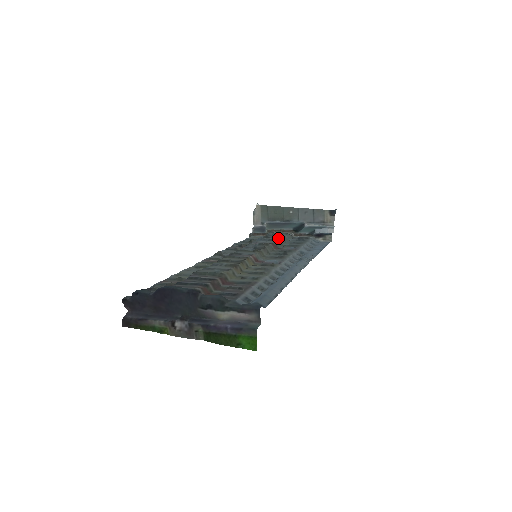
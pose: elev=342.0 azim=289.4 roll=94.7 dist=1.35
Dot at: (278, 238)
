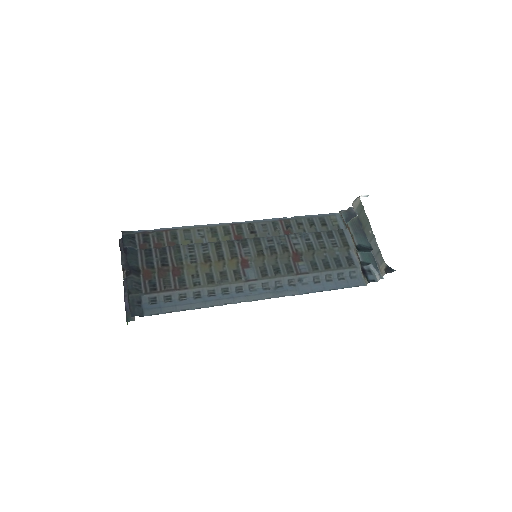
Dot at: (316, 248)
